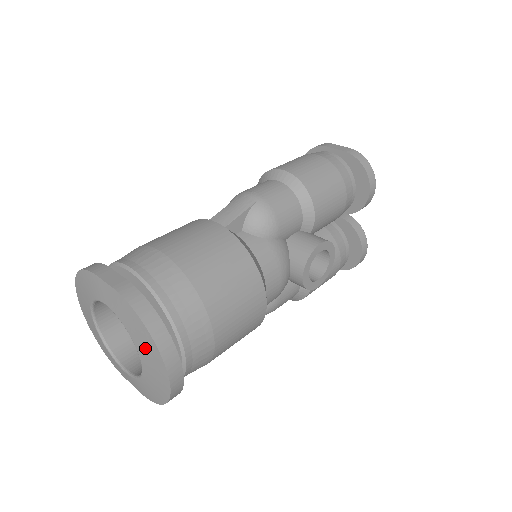
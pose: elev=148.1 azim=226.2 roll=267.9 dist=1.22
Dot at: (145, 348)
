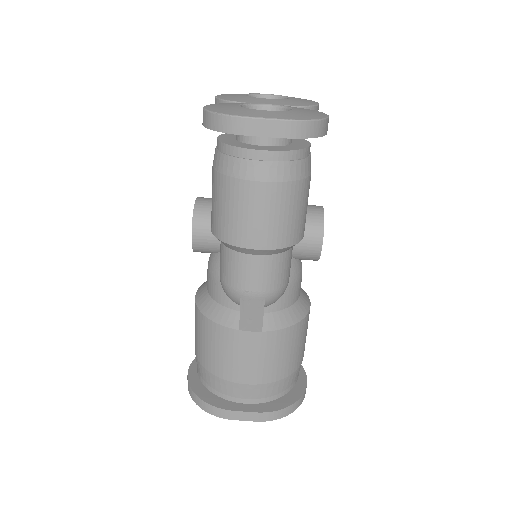
Dot at: occluded
